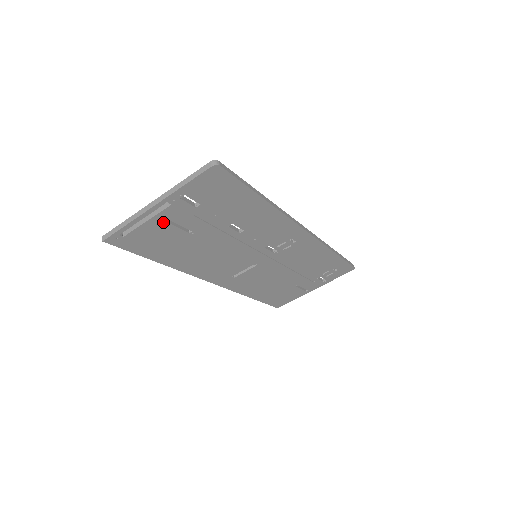
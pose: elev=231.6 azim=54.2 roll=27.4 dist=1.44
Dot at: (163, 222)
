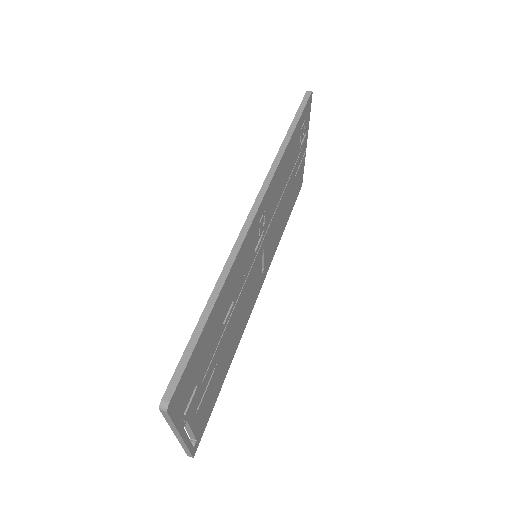
Dot at: (198, 411)
